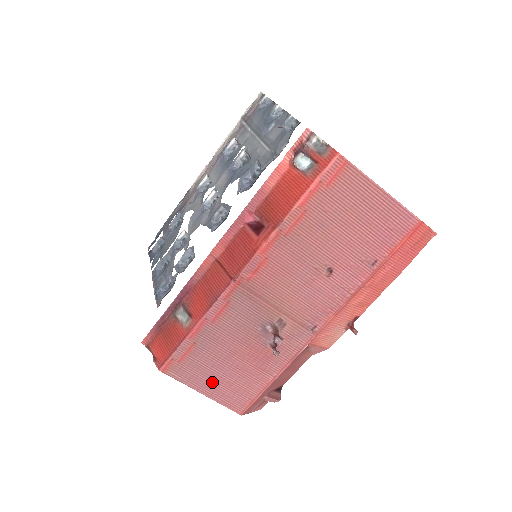
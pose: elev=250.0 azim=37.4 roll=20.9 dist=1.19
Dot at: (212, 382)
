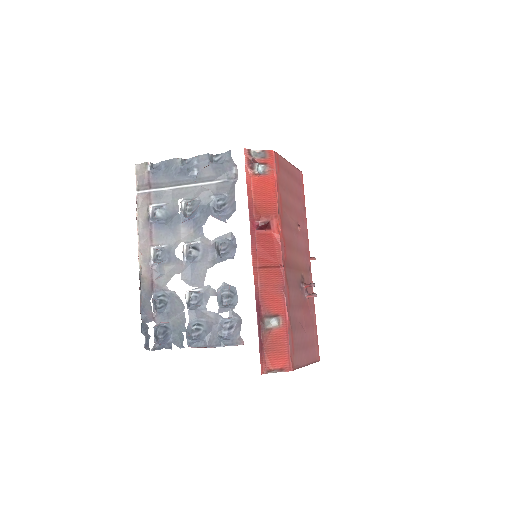
Dot at: (306, 351)
